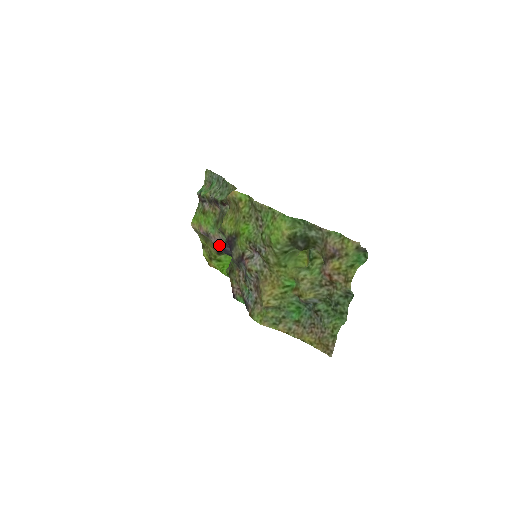
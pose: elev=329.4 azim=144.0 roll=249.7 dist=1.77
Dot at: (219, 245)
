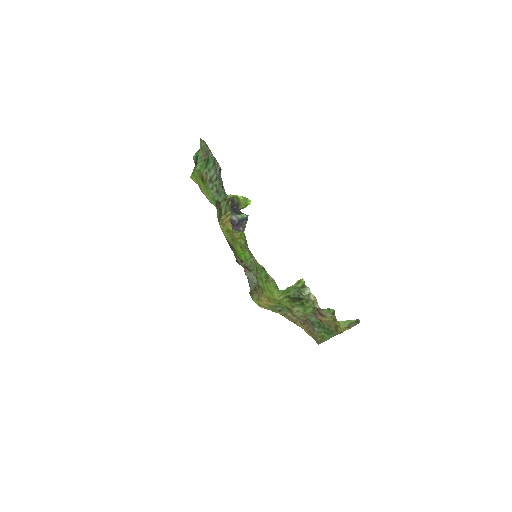
Dot at: occluded
